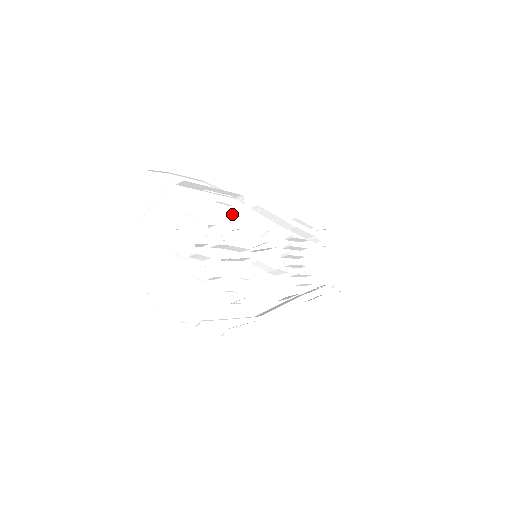
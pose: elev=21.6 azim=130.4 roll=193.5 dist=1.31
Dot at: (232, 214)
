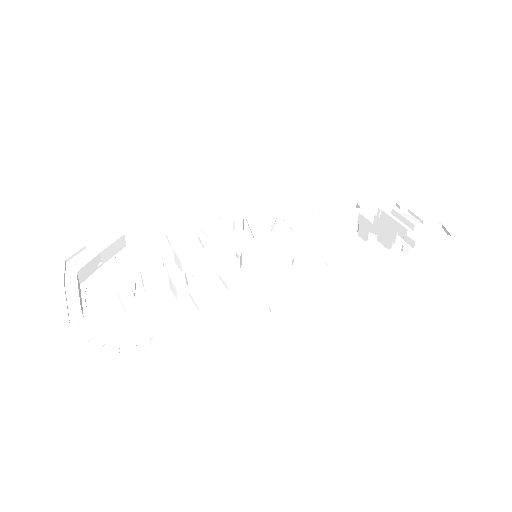
Dot at: (215, 240)
